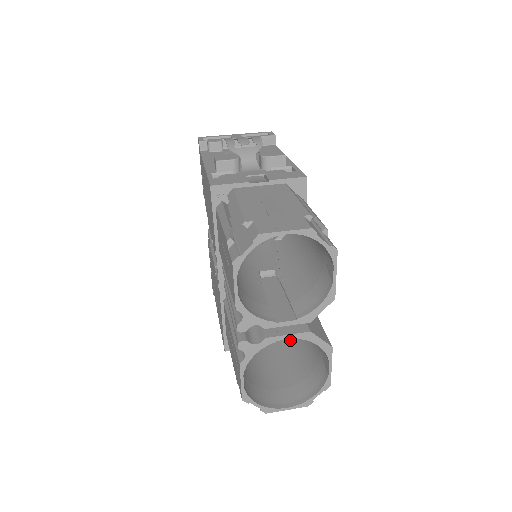
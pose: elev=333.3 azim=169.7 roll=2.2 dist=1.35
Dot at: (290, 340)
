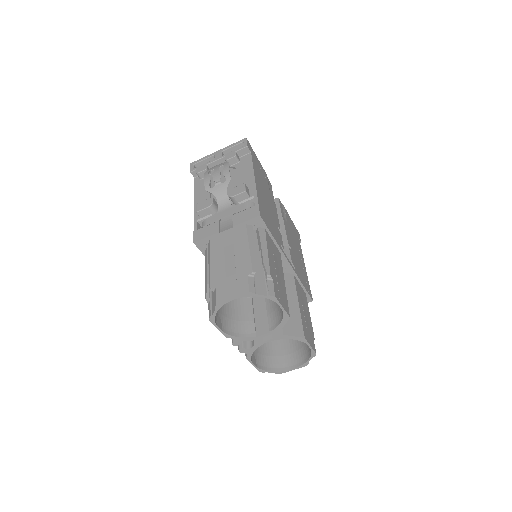
Dot at: occluded
